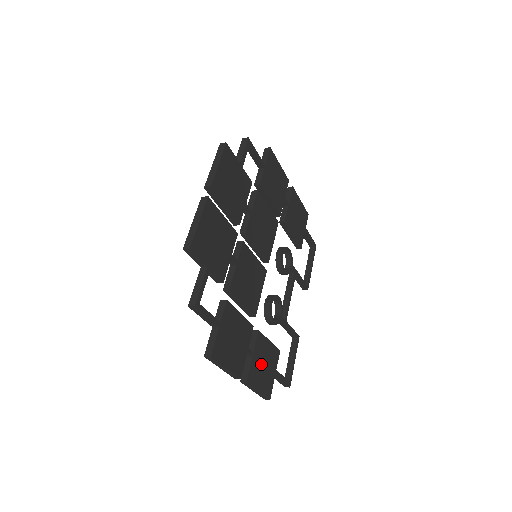
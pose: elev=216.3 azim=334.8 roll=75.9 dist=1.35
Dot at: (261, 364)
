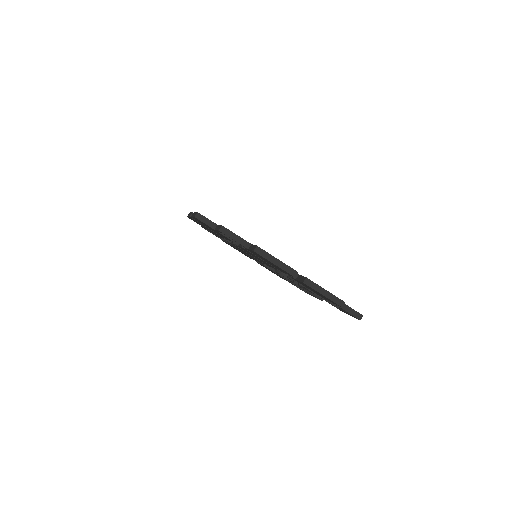
Dot at: occluded
